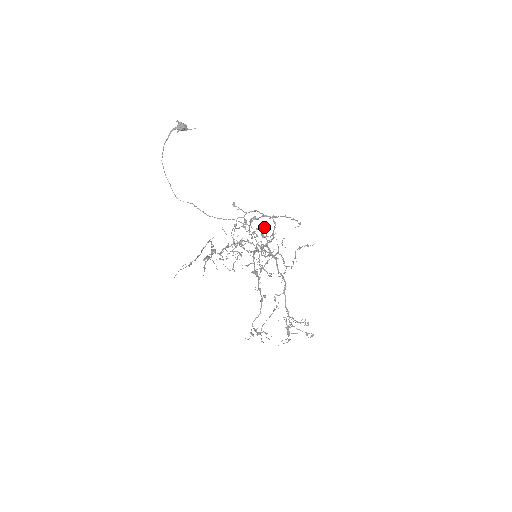
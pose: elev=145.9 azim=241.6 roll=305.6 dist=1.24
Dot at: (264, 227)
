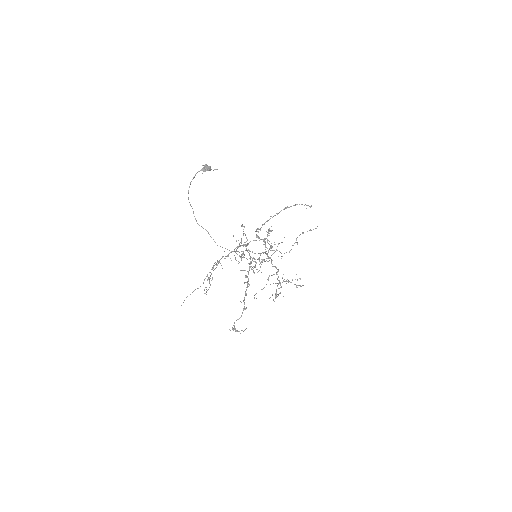
Dot at: occluded
